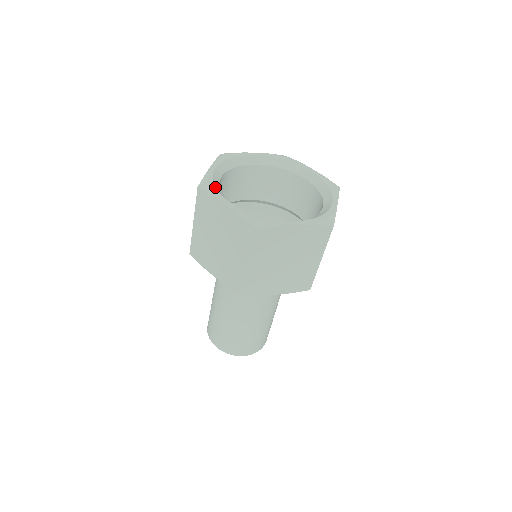
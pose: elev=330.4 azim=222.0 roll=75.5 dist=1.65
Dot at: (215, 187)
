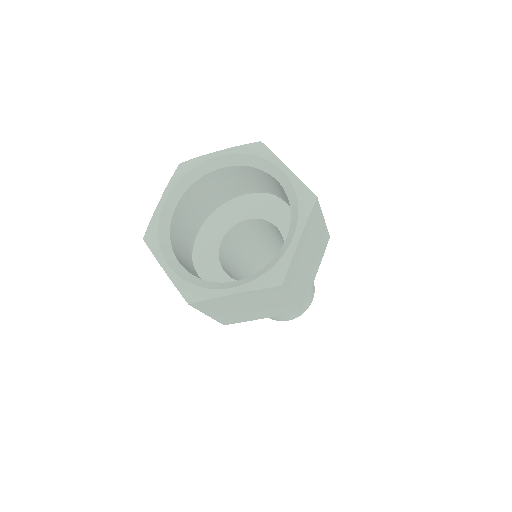
Dot at: (158, 239)
